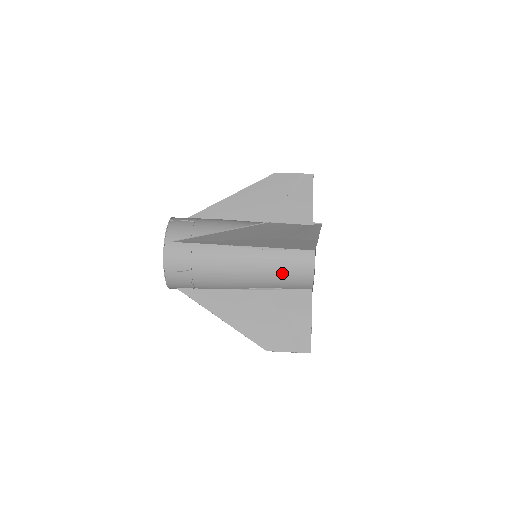
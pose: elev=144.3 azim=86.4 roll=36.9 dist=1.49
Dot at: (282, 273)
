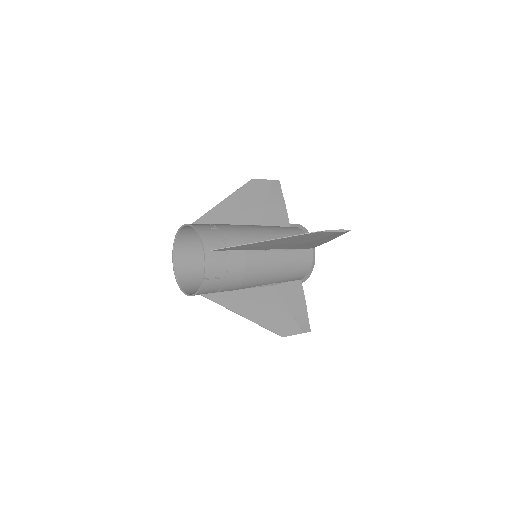
Dot at: (291, 270)
